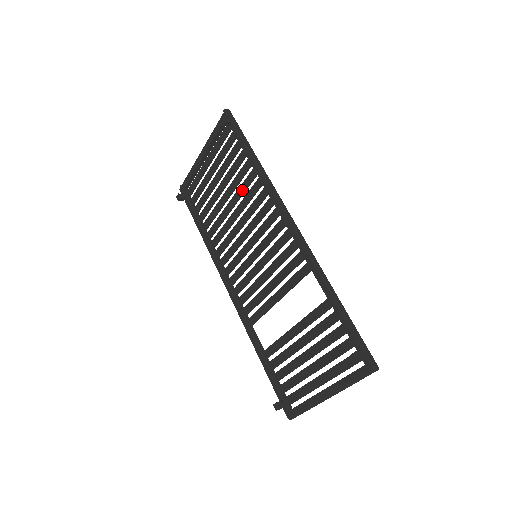
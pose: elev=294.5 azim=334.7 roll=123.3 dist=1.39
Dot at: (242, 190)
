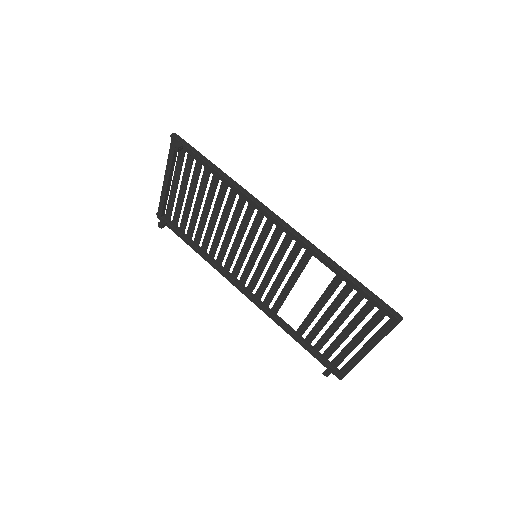
Dot at: (219, 203)
